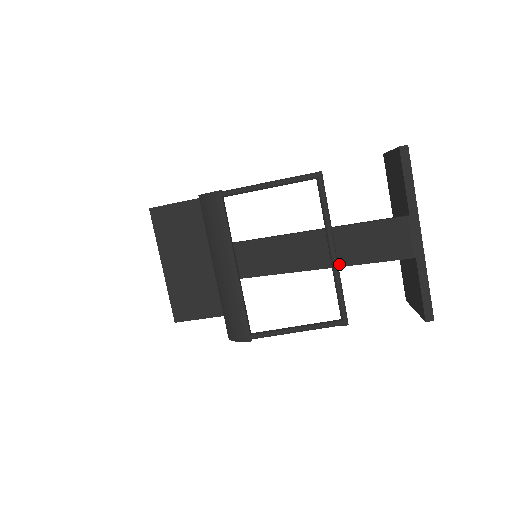
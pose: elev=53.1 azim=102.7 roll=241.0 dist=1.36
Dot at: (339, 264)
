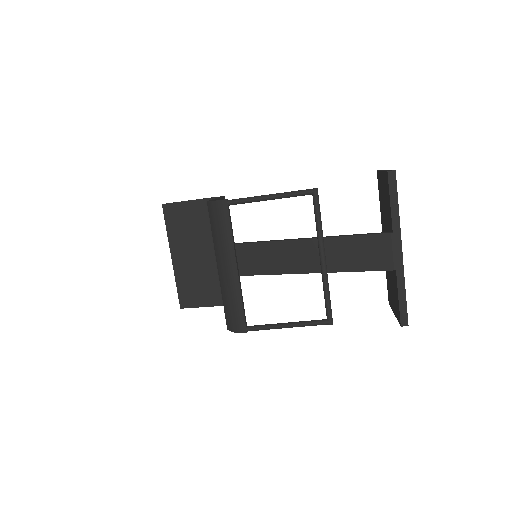
Dot at: (328, 270)
